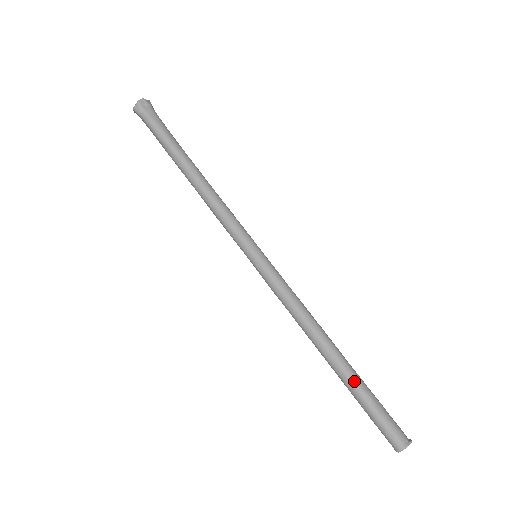
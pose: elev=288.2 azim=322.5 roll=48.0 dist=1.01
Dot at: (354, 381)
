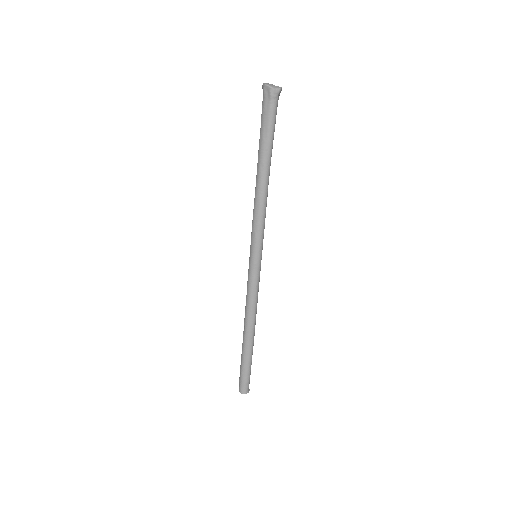
Dot at: (252, 354)
